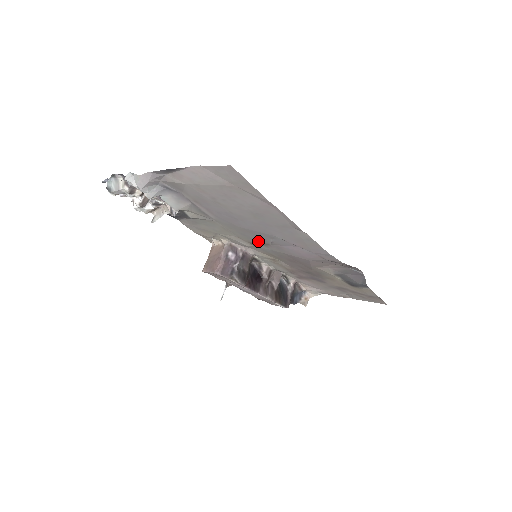
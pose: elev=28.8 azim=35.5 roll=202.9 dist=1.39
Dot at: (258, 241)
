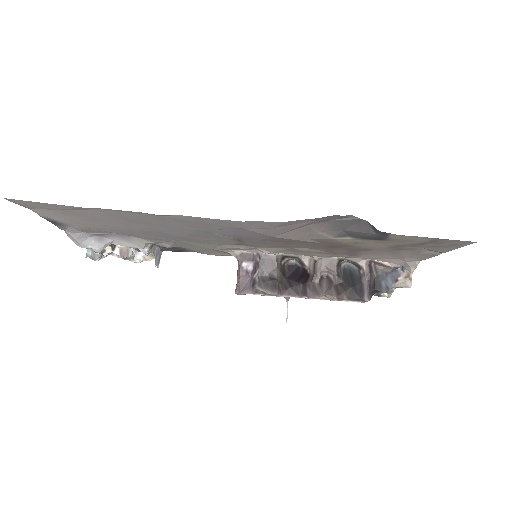
Dot at: (228, 240)
